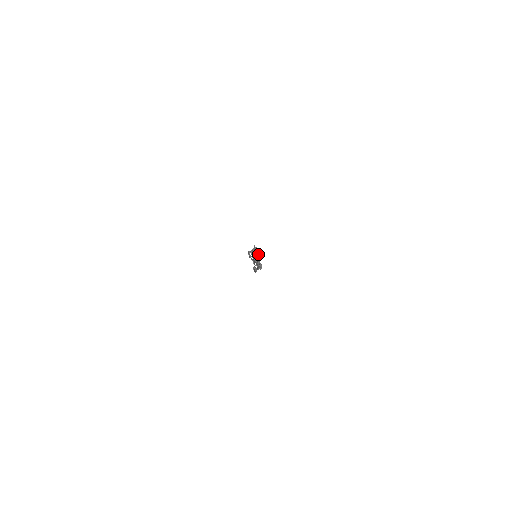
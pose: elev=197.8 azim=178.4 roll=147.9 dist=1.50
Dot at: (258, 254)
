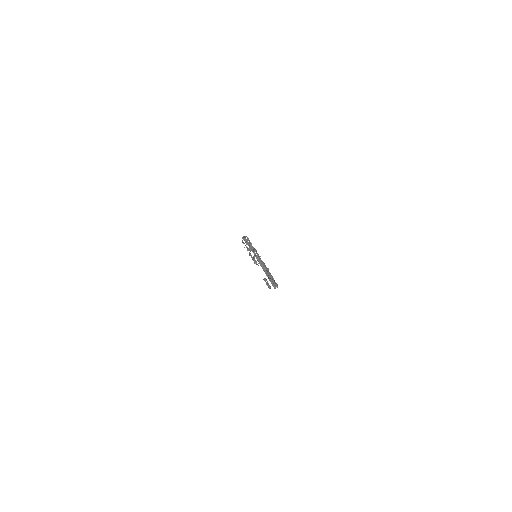
Dot at: (254, 249)
